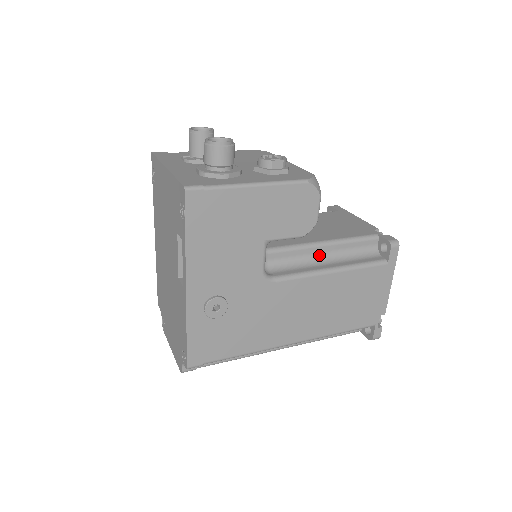
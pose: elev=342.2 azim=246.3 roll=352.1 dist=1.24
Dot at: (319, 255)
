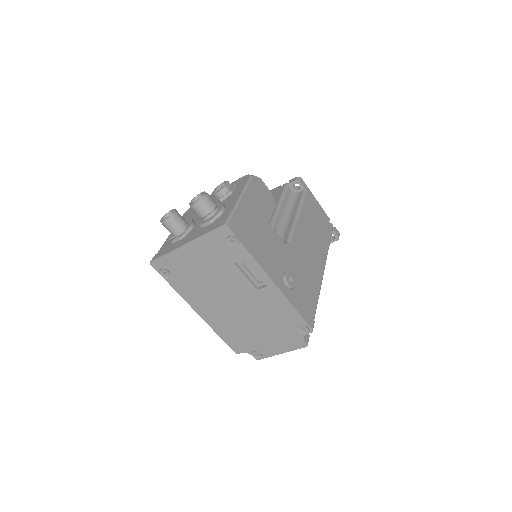
Dot at: (282, 217)
